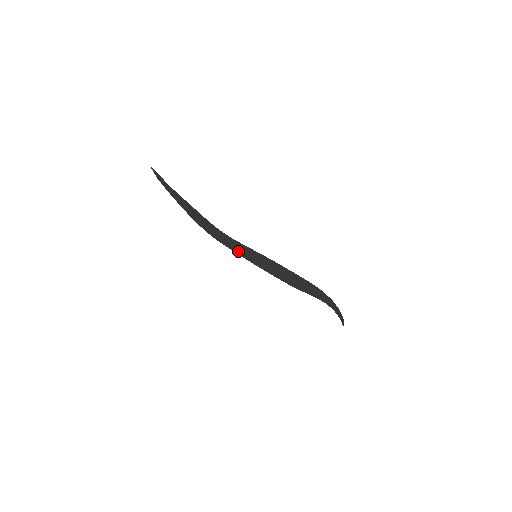
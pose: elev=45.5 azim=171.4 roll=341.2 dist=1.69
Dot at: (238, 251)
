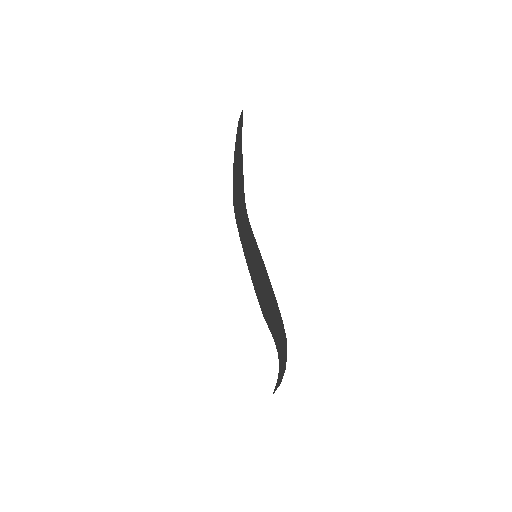
Dot at: (244, 240)
